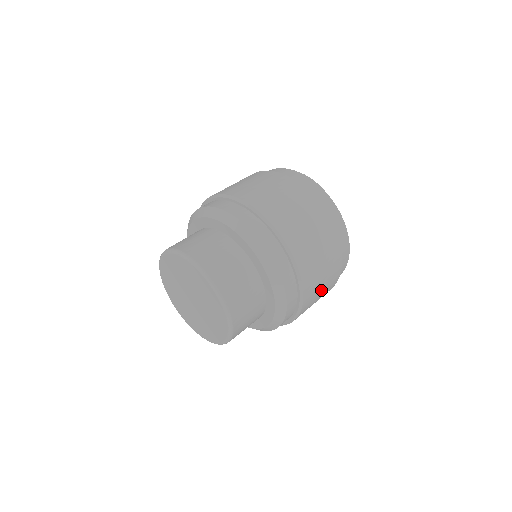
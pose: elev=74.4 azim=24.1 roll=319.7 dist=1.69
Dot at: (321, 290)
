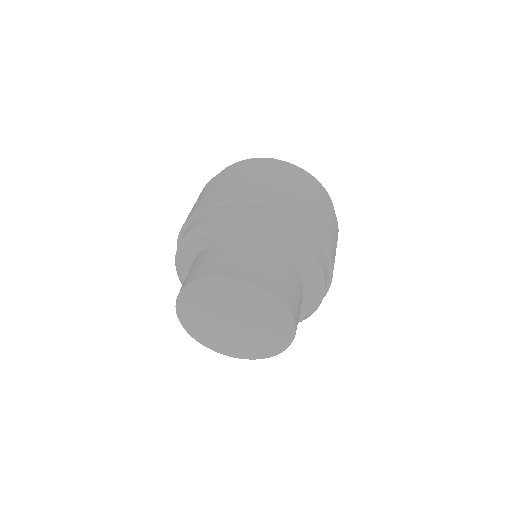
Dot at: occluded
